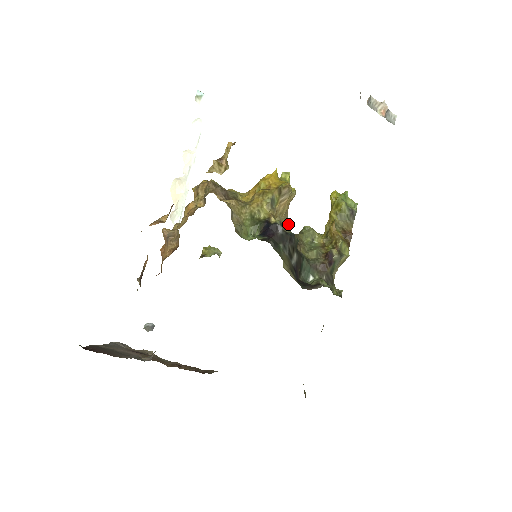
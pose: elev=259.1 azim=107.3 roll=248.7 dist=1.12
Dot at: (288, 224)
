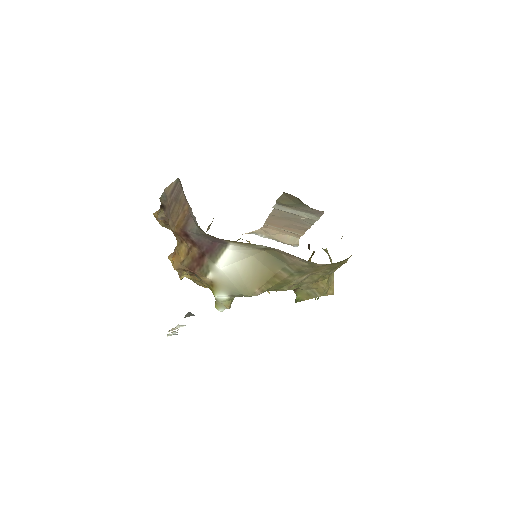
Dot at: occluded
